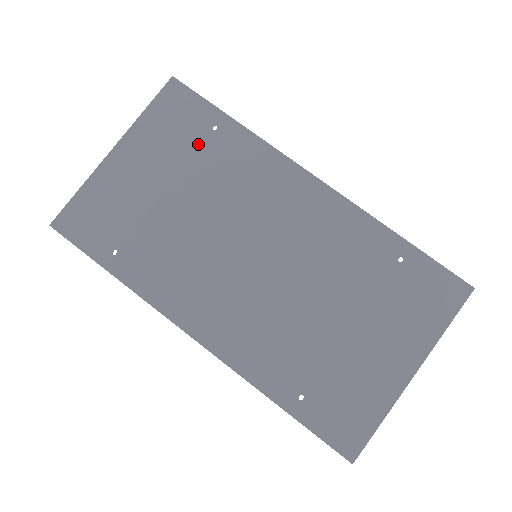
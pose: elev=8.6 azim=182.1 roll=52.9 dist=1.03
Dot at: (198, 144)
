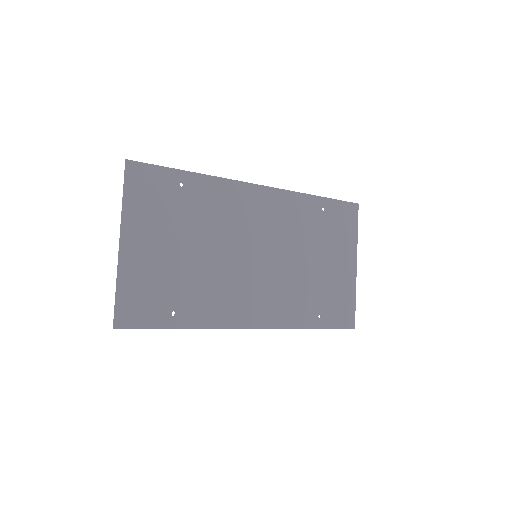
Dot at: (178, 203)
